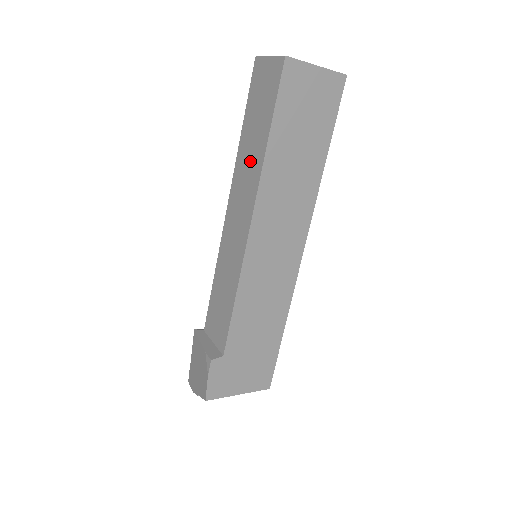
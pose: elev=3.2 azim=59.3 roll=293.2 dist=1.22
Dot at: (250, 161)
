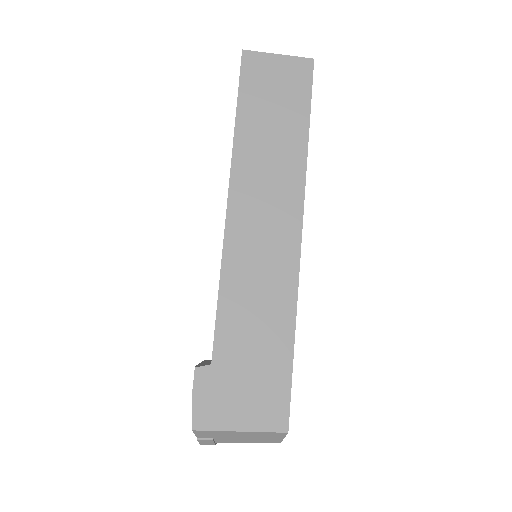
Dot at: occluded
